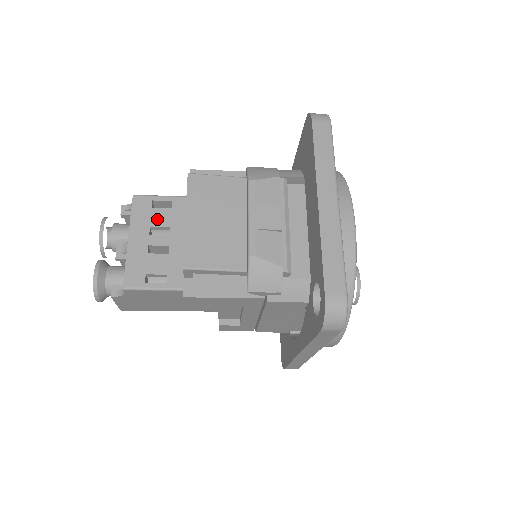
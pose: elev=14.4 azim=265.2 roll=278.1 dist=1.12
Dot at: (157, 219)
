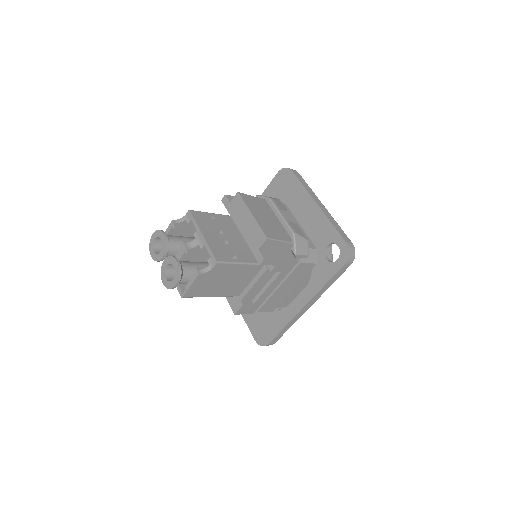
Dot at: (211, 224)
